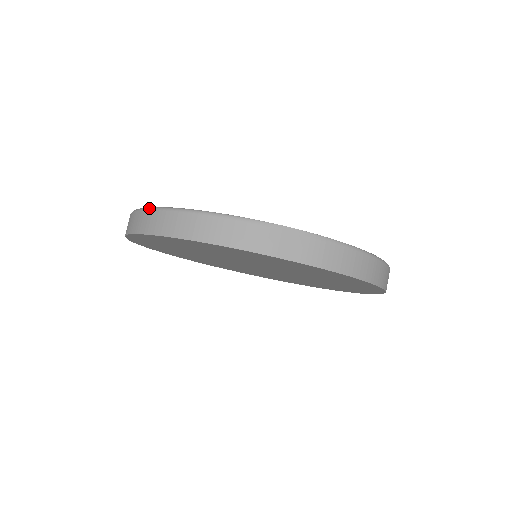
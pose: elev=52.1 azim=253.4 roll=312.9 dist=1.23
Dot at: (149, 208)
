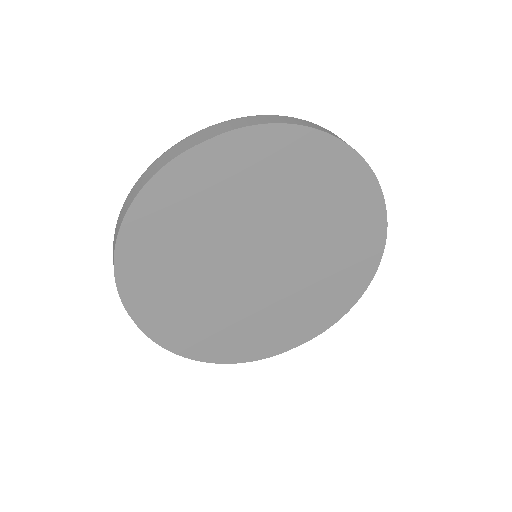
Dot at: (113, 243)
